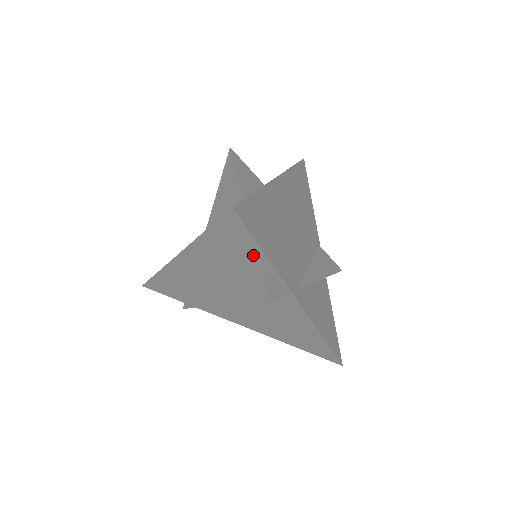
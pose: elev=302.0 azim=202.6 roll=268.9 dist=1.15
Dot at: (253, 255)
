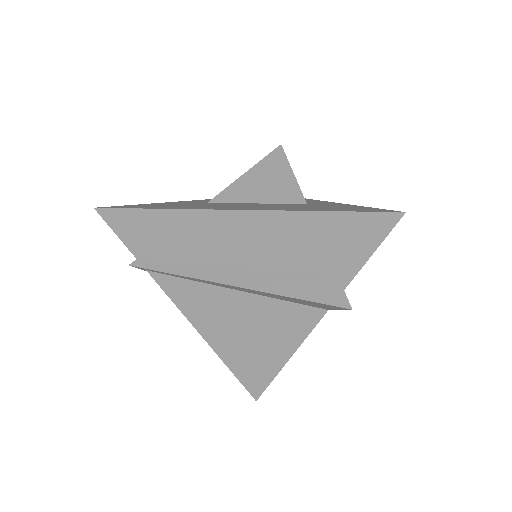
Dot at: (348, 260)
